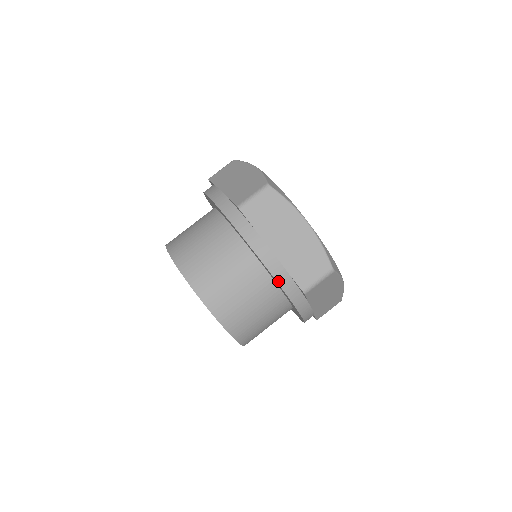
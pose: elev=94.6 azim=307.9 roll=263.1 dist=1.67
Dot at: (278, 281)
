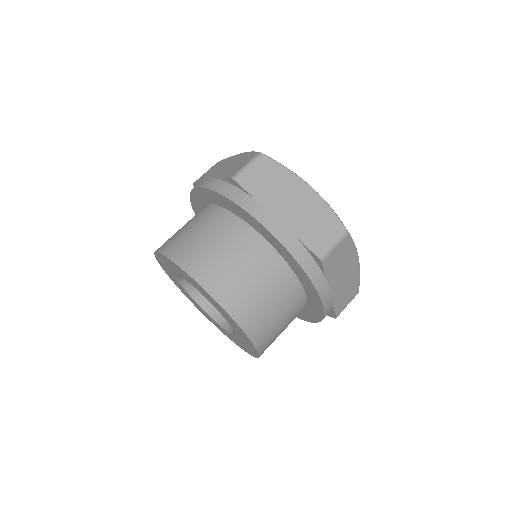
Dot at: (211, 189)
